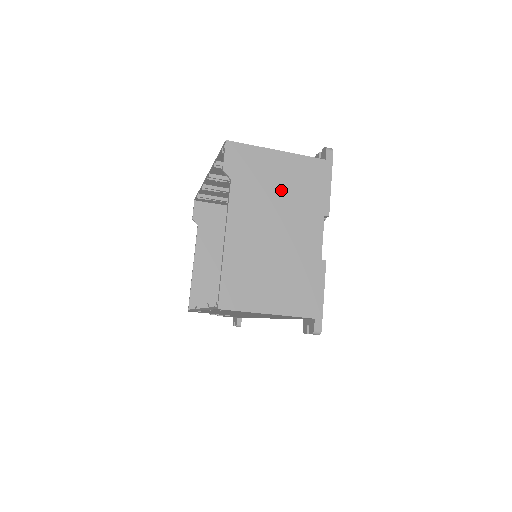
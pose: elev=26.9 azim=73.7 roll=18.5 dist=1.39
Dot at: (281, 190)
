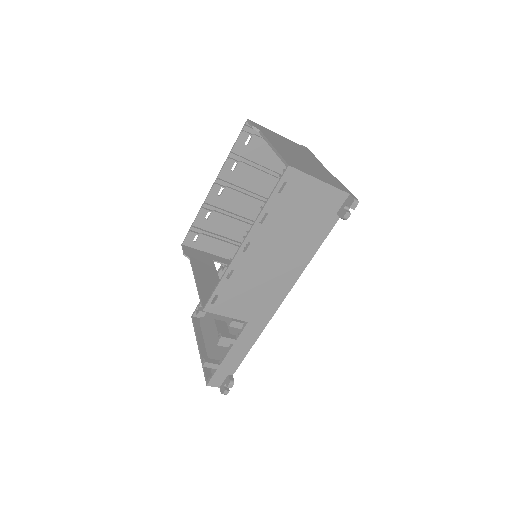
Dot at: (290, 145)
